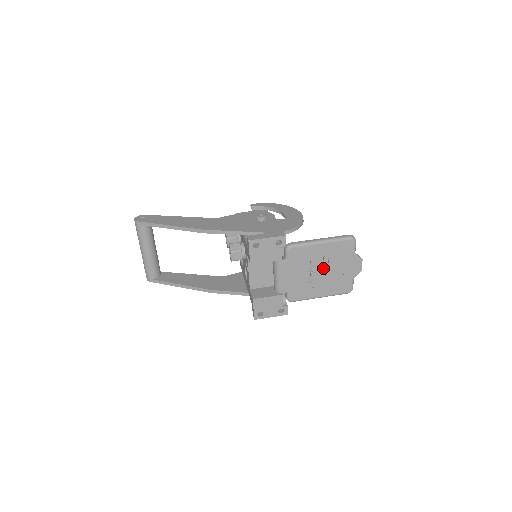
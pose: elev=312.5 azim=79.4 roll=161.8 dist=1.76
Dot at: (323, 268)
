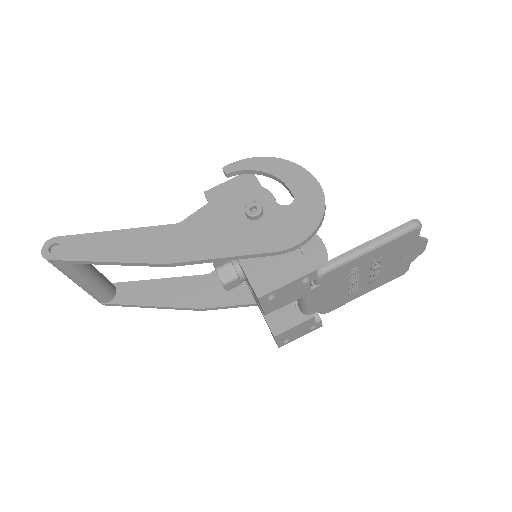
Dot at: (371, 271)
